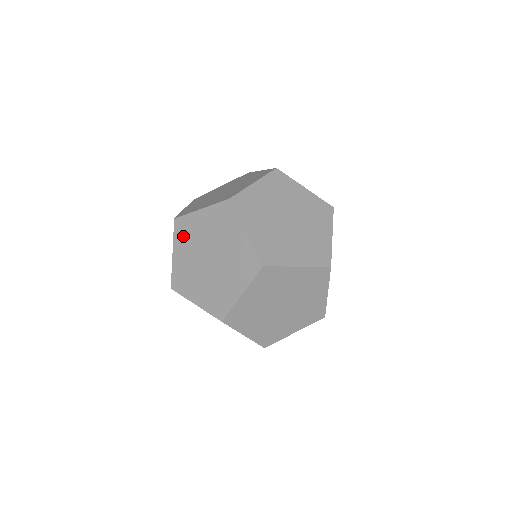
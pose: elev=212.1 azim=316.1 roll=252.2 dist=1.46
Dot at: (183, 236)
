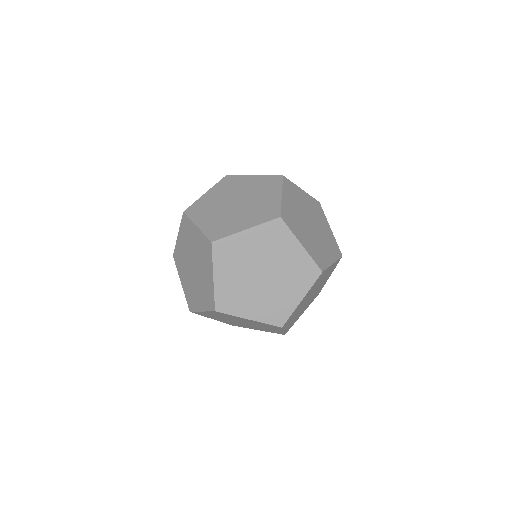
Dot at: (225, 185)
